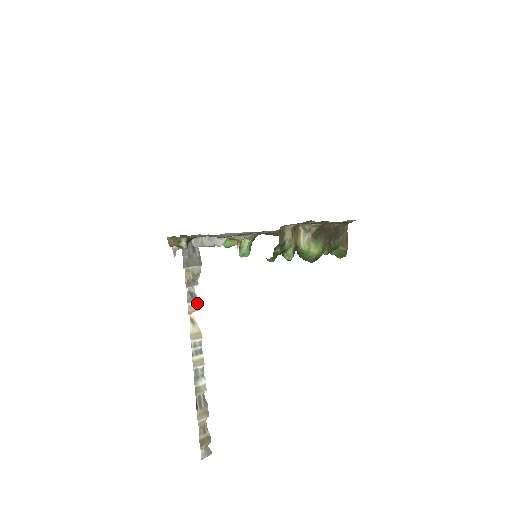
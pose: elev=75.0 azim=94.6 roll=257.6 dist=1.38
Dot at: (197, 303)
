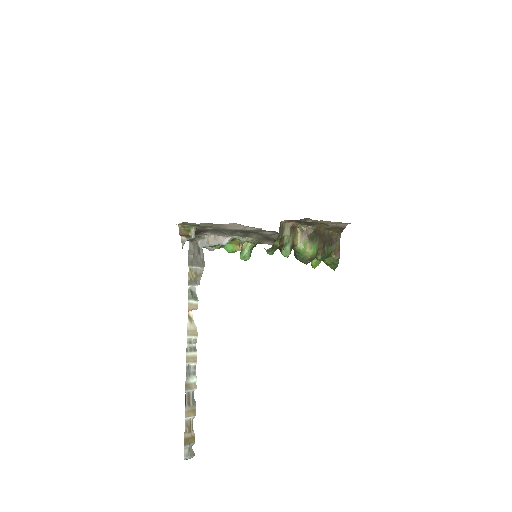
Dot at: (196, 302)
